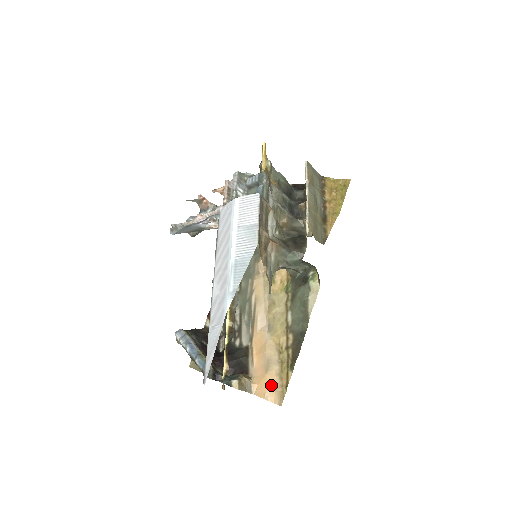
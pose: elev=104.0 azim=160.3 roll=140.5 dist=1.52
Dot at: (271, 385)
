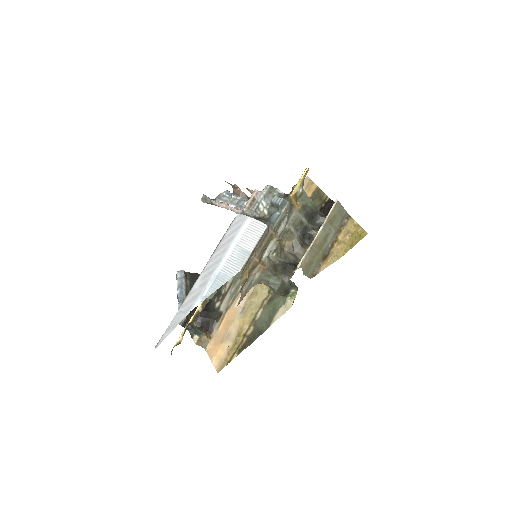
Dot at: (220, 354)
